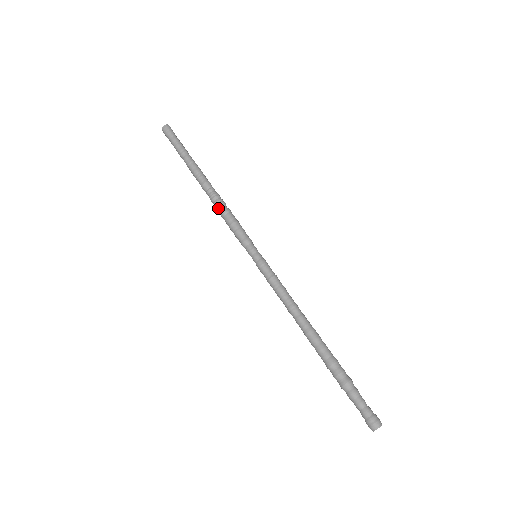
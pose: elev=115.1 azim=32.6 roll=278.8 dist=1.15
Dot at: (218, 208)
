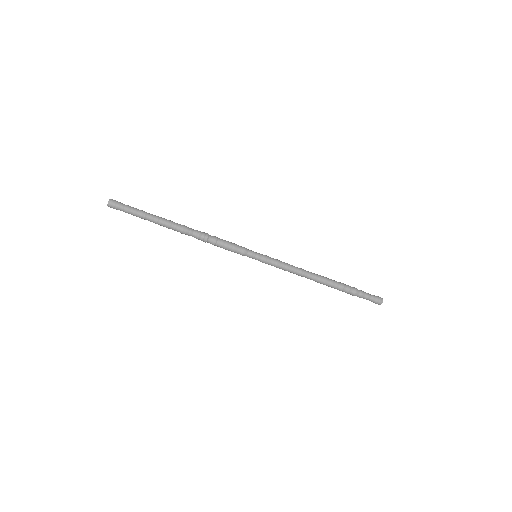
Dot at: occluded
